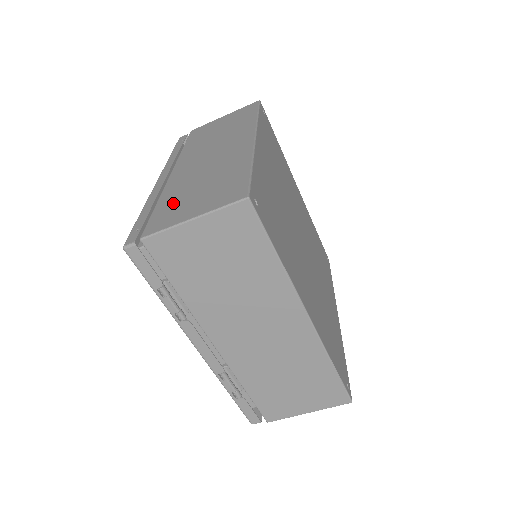
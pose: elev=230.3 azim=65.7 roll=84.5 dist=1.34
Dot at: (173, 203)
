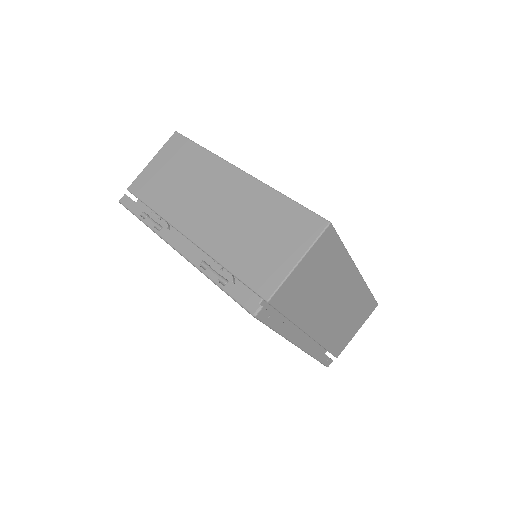
Dot at: occluded
